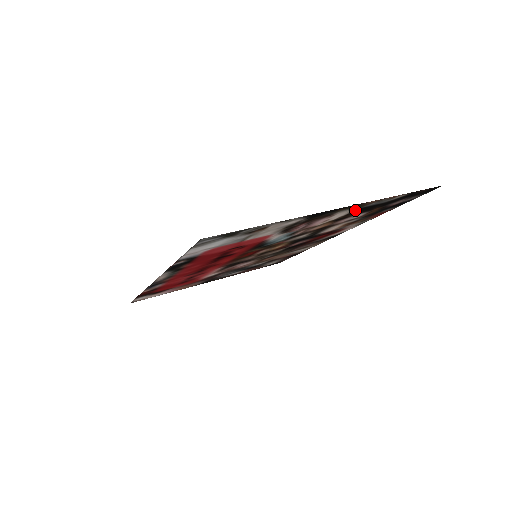
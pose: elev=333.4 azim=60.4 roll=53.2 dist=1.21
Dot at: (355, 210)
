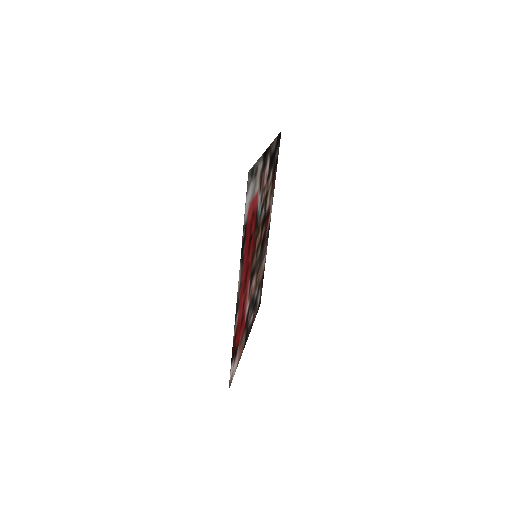
Dot at: (270, 160)
